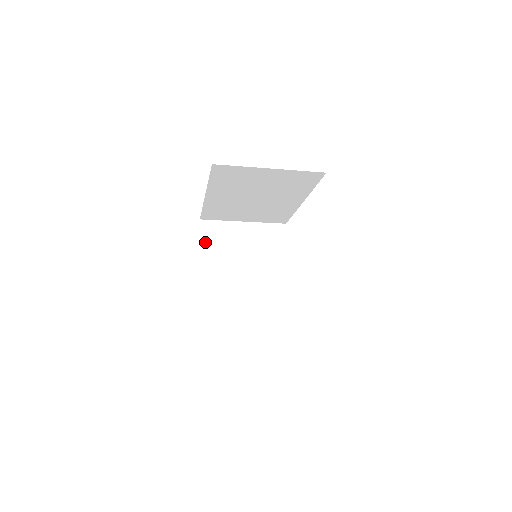
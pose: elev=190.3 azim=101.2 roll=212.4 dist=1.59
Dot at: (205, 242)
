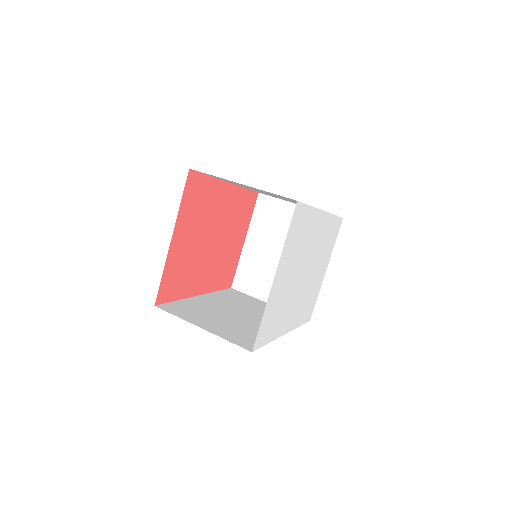
Dot at: (257, 217)
